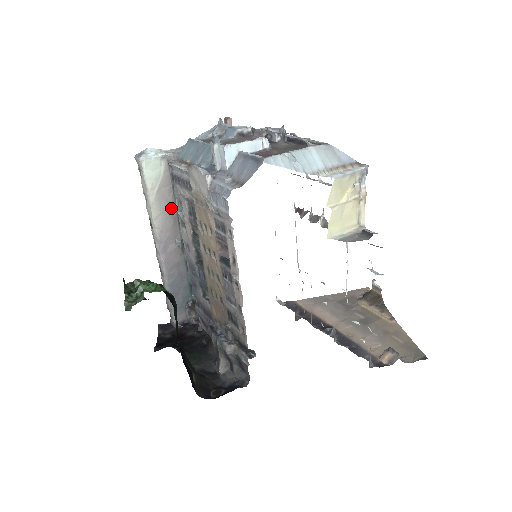
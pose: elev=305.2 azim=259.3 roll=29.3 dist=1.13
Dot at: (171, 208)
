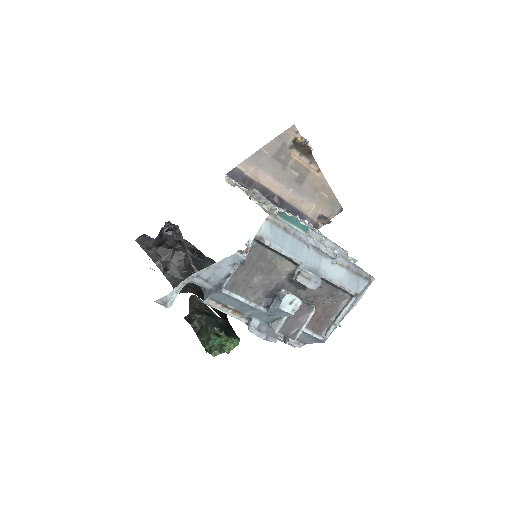
Dot at: occluded
